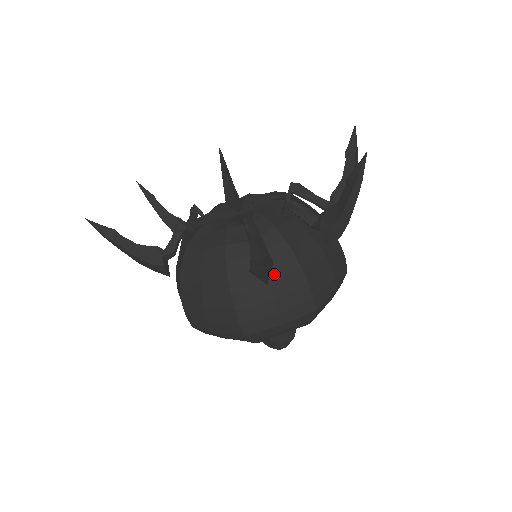
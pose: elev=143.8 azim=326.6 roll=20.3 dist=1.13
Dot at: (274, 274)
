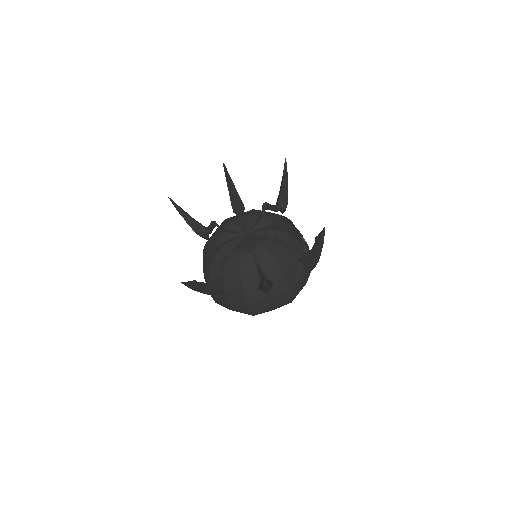
Dot at: (229, 289)
